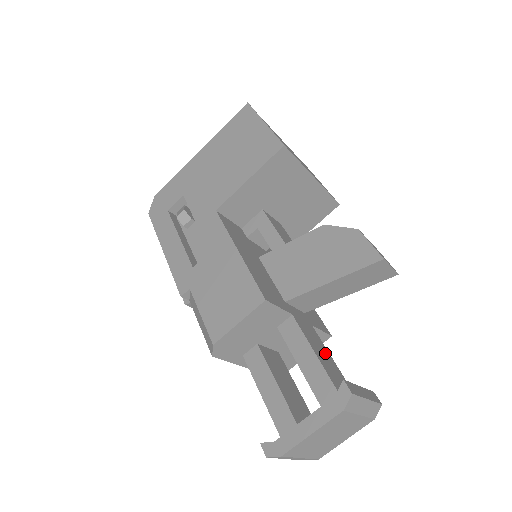
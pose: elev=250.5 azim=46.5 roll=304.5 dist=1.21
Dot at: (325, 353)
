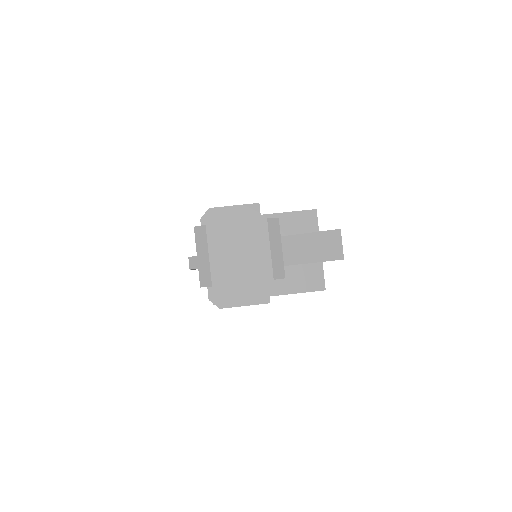
Dot at: occluded
